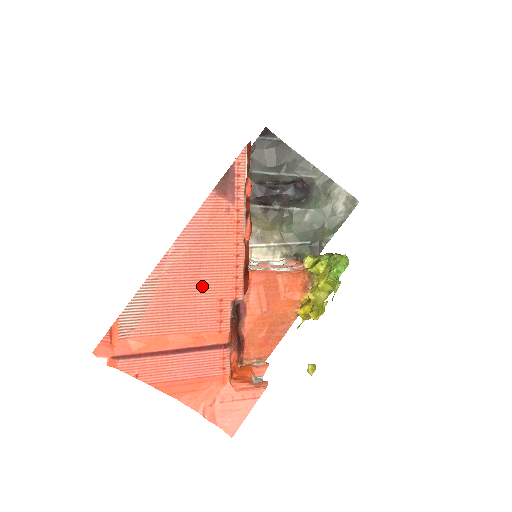
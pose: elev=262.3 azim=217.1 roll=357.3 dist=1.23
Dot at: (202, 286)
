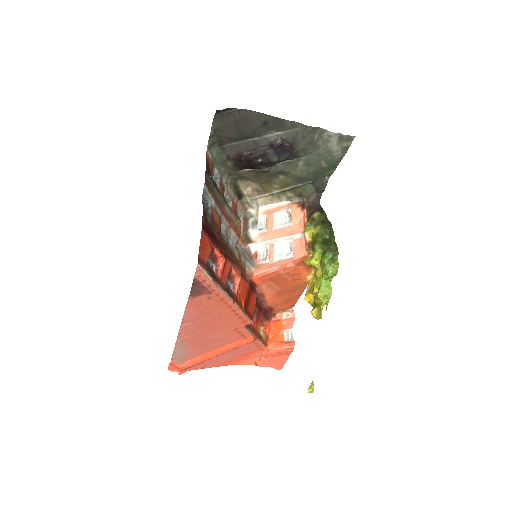
Dot at: (217, 330)
